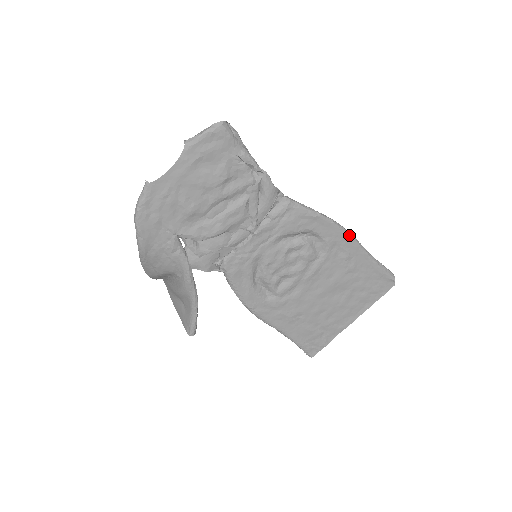
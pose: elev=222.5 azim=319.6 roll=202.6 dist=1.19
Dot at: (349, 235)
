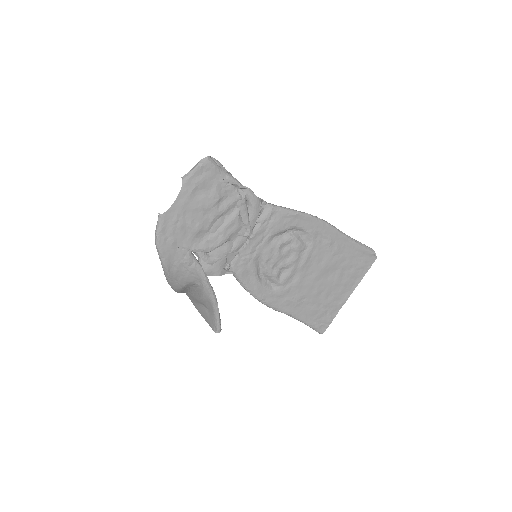
Dot at: (327, 224)
